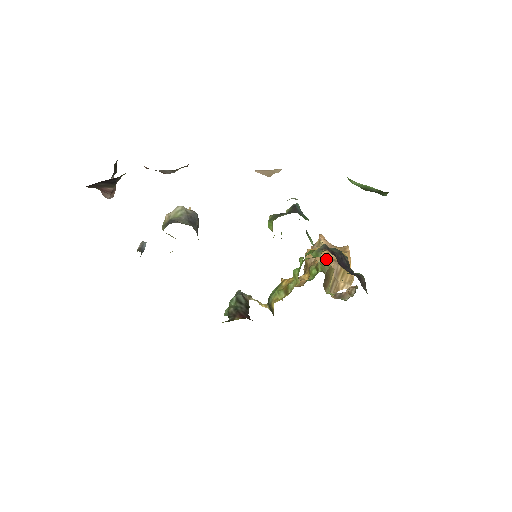
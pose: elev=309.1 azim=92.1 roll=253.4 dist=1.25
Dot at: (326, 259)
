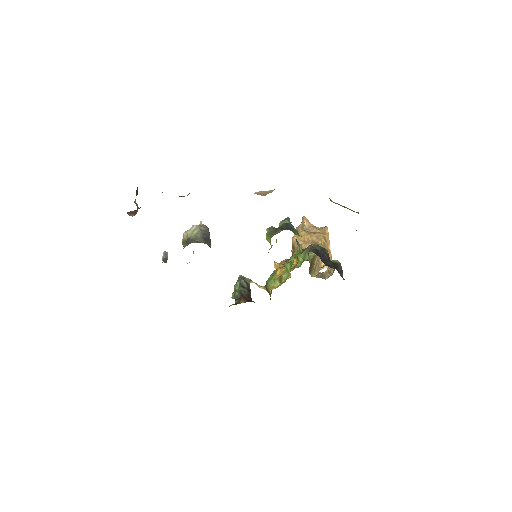
Dot at: occluded
